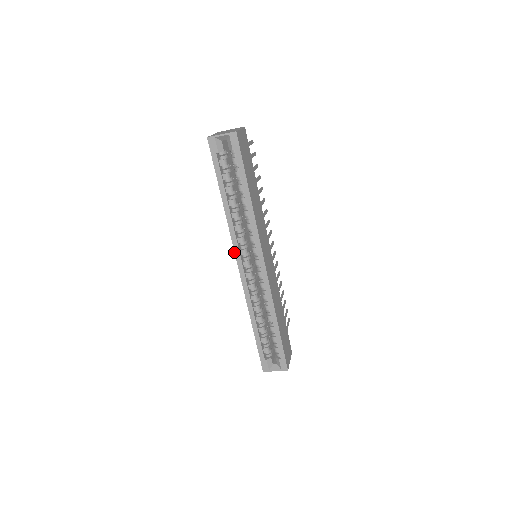
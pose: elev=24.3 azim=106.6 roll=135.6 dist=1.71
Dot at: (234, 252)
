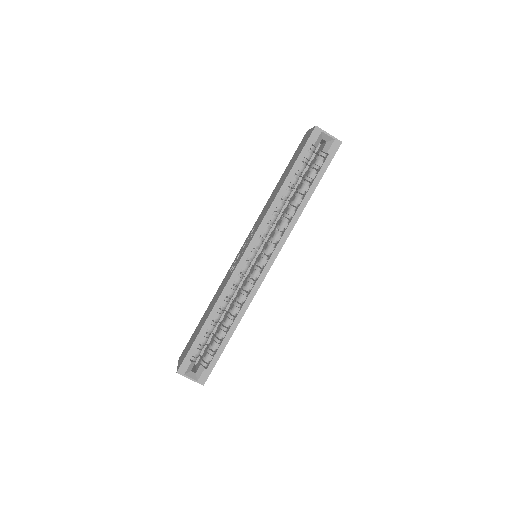
Dot at: (253, 237)
